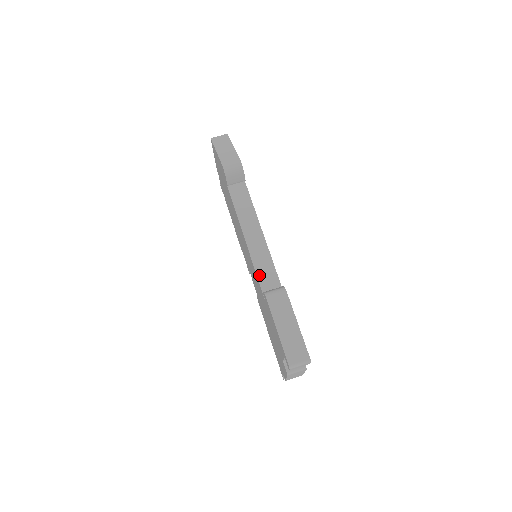
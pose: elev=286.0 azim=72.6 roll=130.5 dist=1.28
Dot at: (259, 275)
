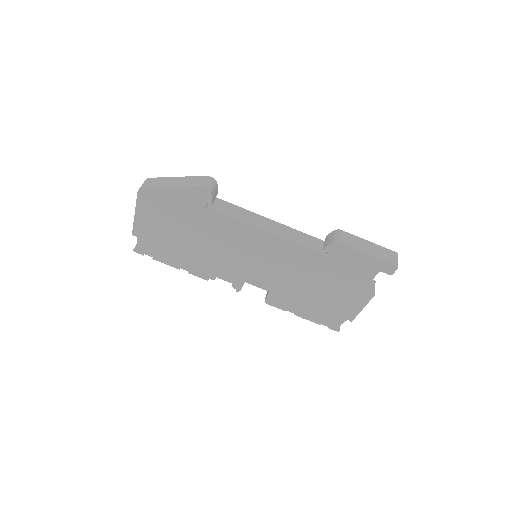
Dot at: (303, 244)
